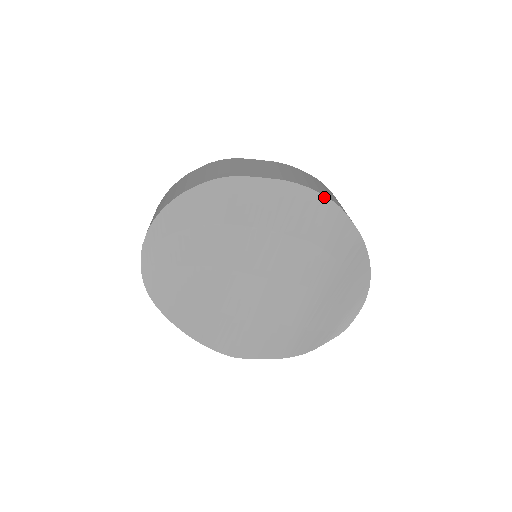
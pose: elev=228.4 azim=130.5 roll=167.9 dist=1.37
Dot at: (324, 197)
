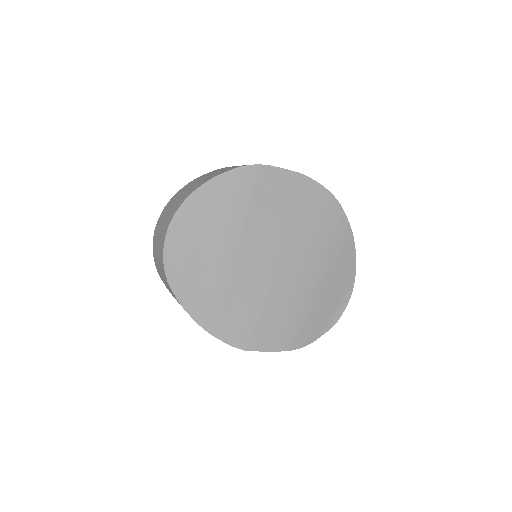
Dot at: (328, 192)
